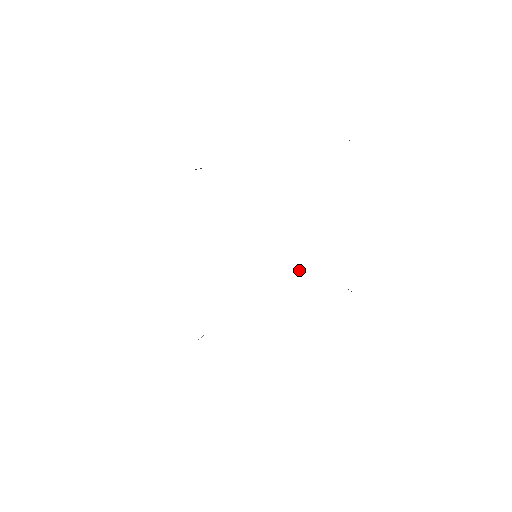
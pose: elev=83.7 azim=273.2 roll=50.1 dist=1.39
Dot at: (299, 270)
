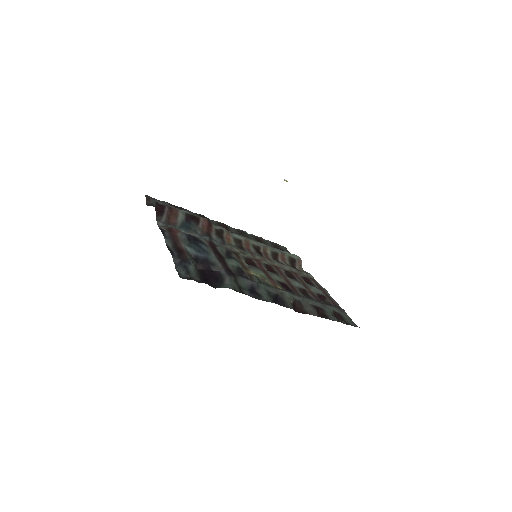
Dot at: occluded
